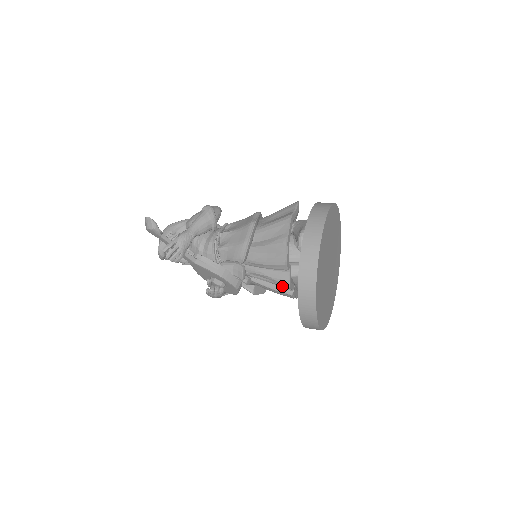
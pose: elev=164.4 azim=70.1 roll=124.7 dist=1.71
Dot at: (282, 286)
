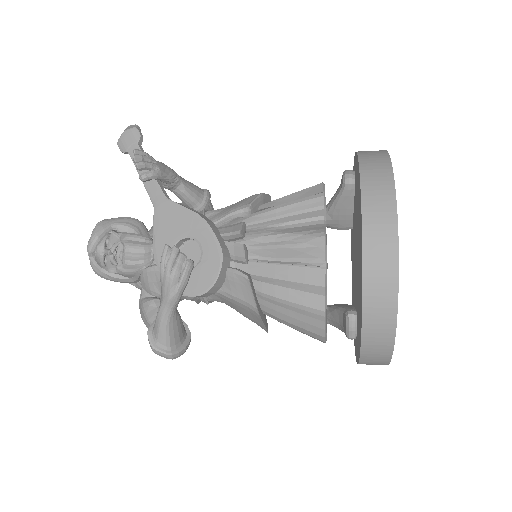
Dot at: (310, 245)
